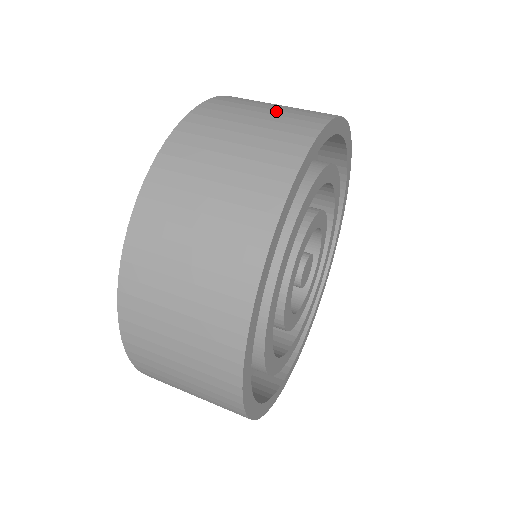
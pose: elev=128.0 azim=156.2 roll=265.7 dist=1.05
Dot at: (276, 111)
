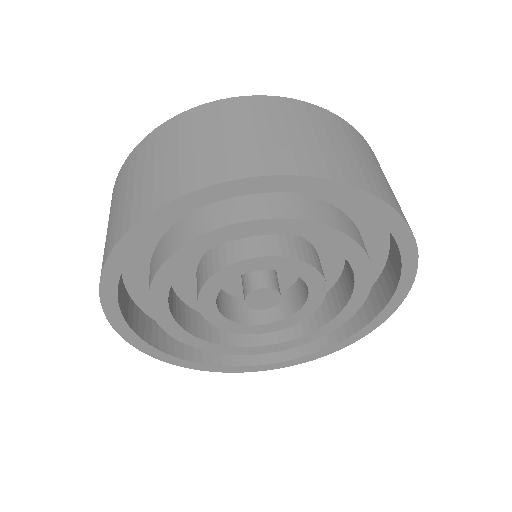
Dot at: (315, 141)
